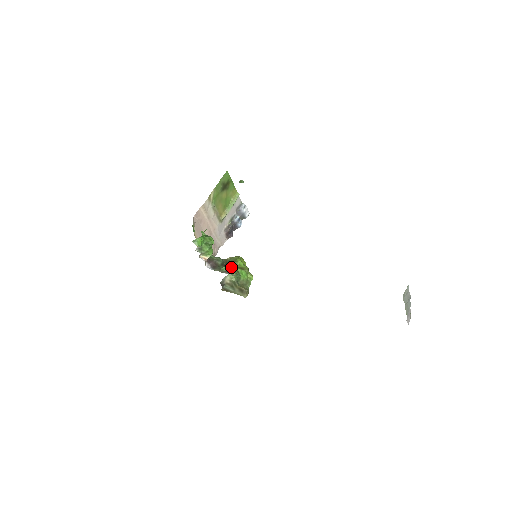
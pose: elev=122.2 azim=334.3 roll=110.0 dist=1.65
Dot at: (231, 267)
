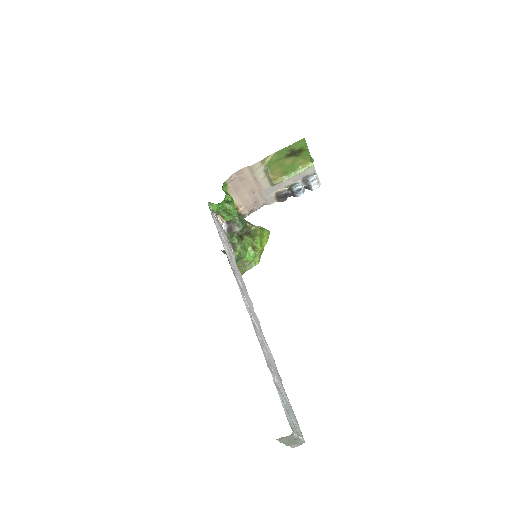
Dot at: (241, 243)
